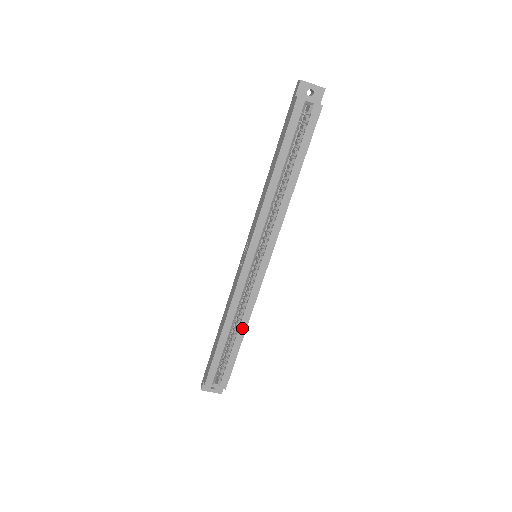
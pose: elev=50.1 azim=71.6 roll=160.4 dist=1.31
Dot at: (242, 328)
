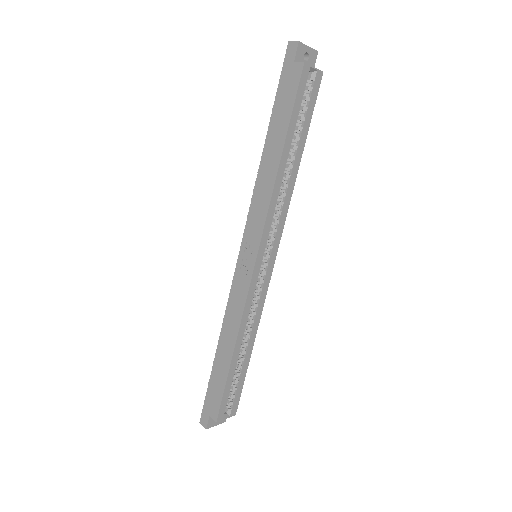
Dot at: (251, 341)
